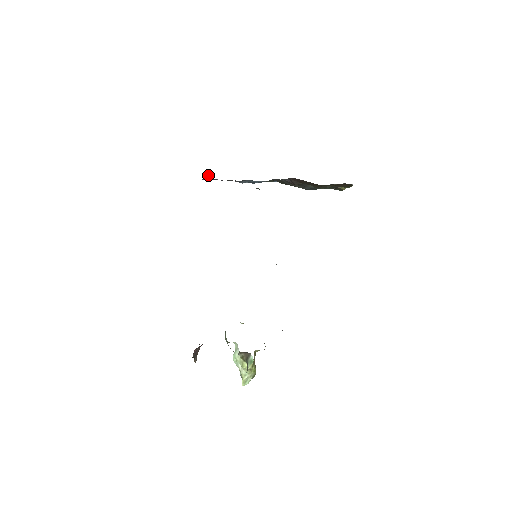
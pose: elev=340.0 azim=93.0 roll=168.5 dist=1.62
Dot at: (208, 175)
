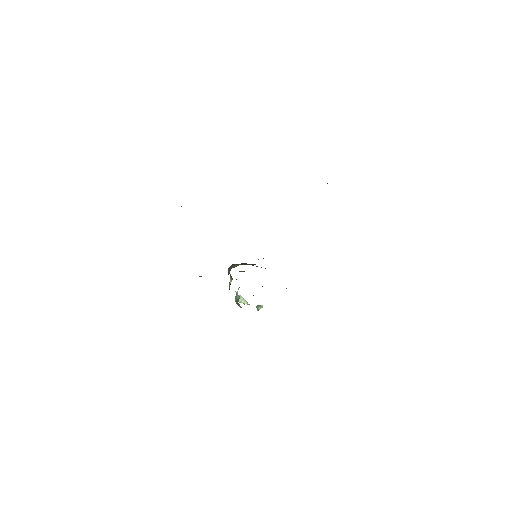
Dot at: occluded
